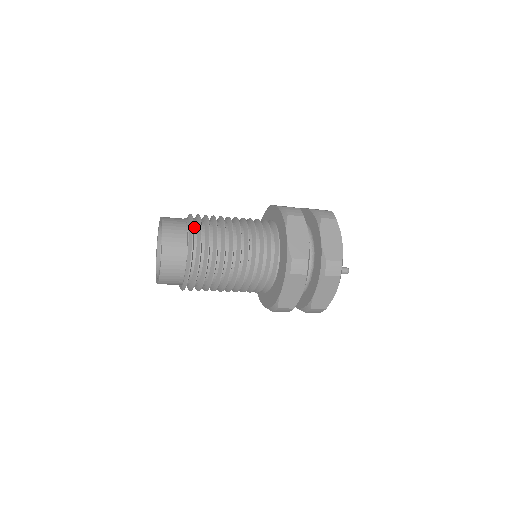
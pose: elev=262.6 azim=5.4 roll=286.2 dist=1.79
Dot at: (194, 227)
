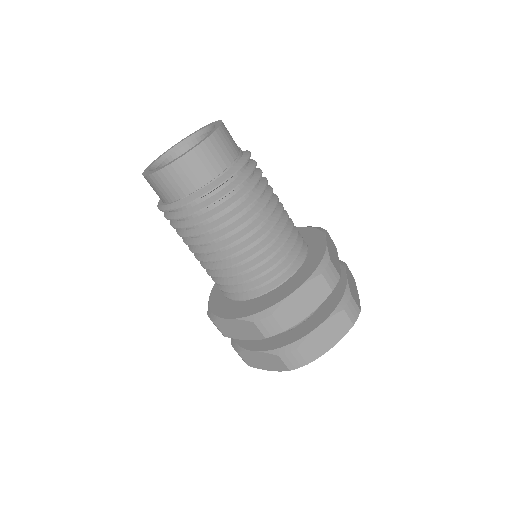
Dot at: (234, 175)
